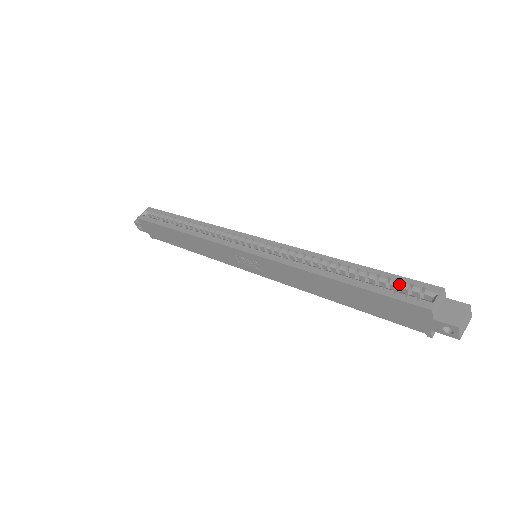
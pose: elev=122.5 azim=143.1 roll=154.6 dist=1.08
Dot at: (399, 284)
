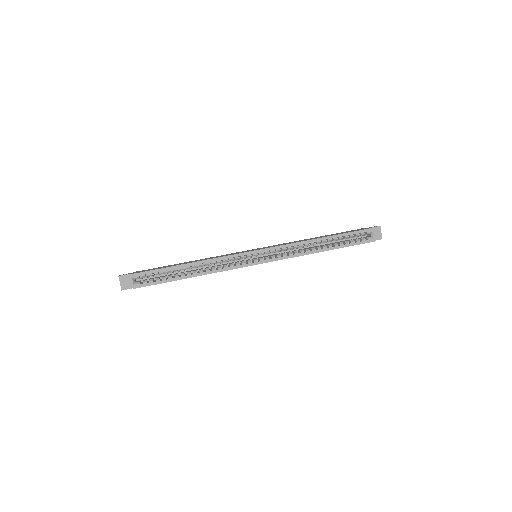
Dot at: (352, 234)
